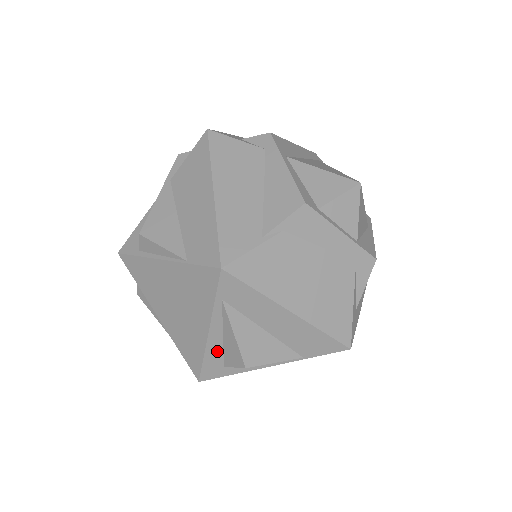
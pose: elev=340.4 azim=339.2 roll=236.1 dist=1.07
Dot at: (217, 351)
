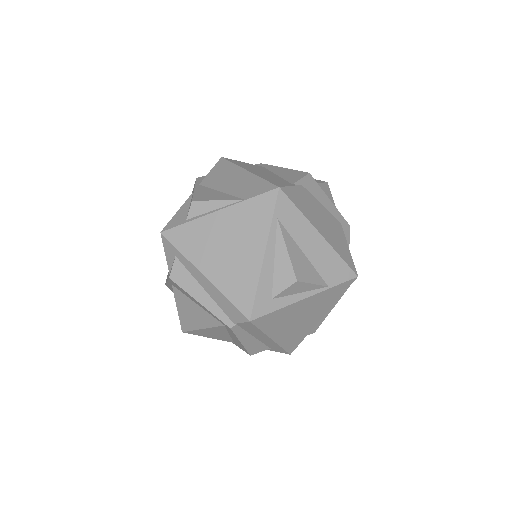
Dot at: (268, 278)
